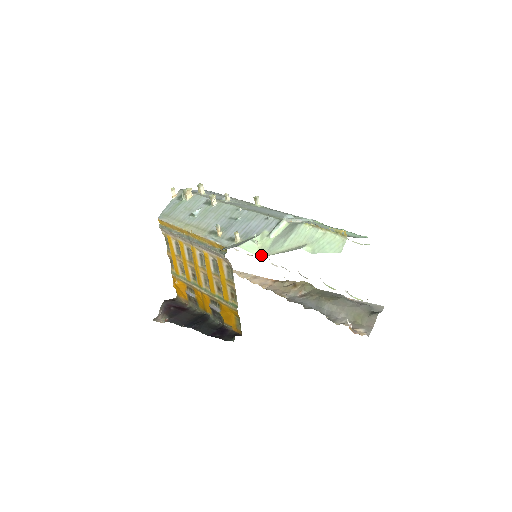
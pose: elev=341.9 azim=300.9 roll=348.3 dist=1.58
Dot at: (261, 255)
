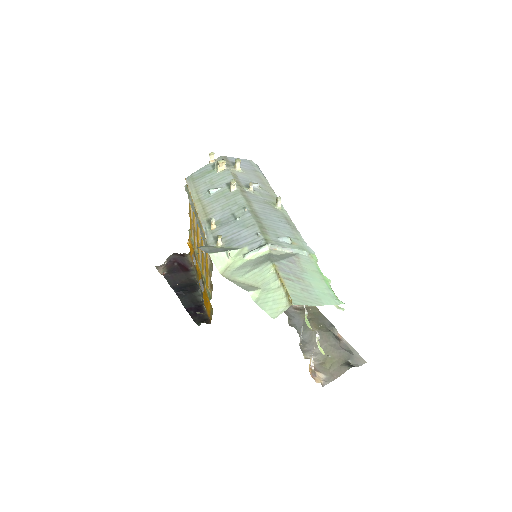
Dot at: (223, 273)
